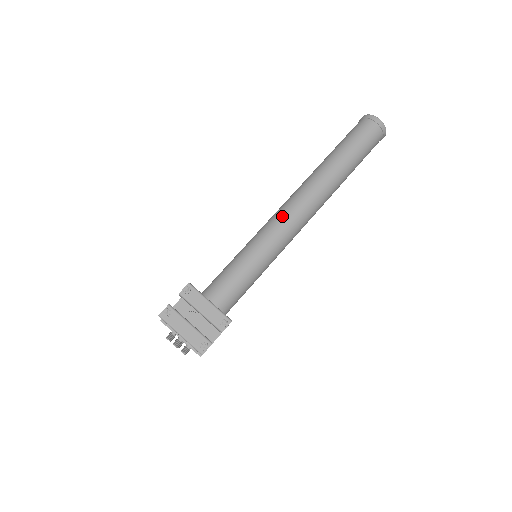
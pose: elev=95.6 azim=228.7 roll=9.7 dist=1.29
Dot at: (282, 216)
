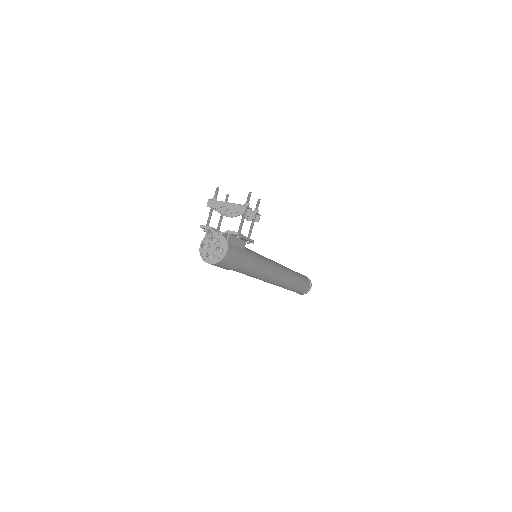
Dot at: occluded
